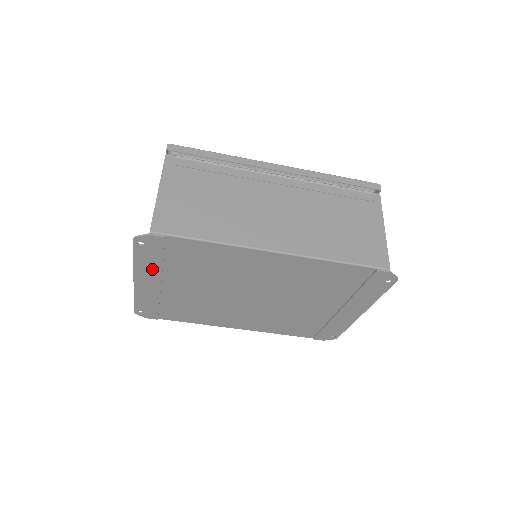
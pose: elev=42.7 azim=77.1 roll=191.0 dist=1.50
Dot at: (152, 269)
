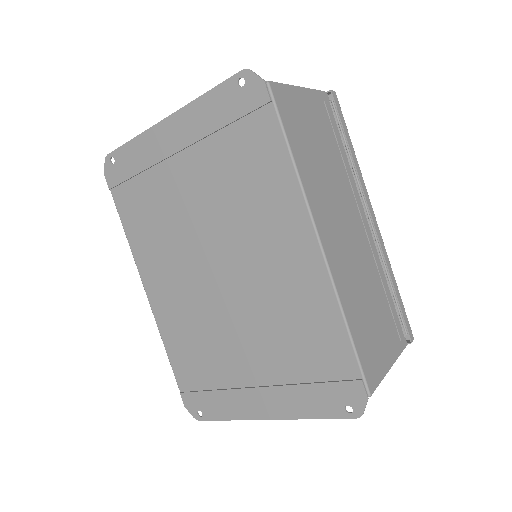
Dot at: (202, 124)
